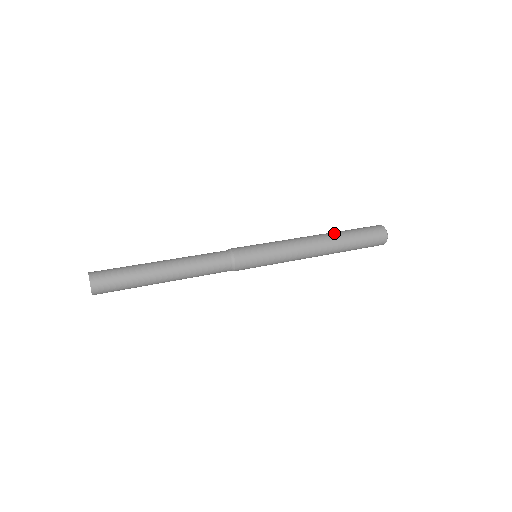
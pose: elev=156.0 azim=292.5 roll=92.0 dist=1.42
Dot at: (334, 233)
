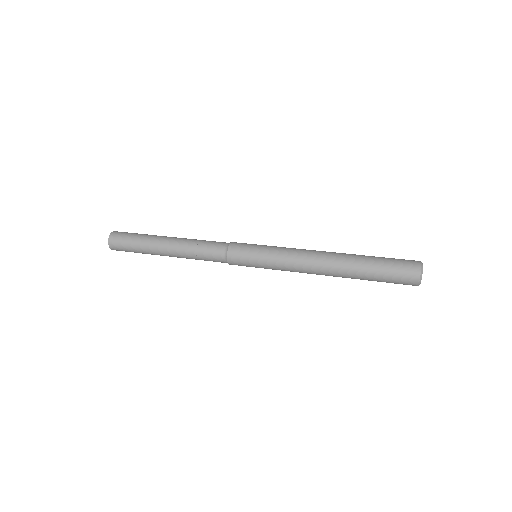
Dot at: (348, 262)
